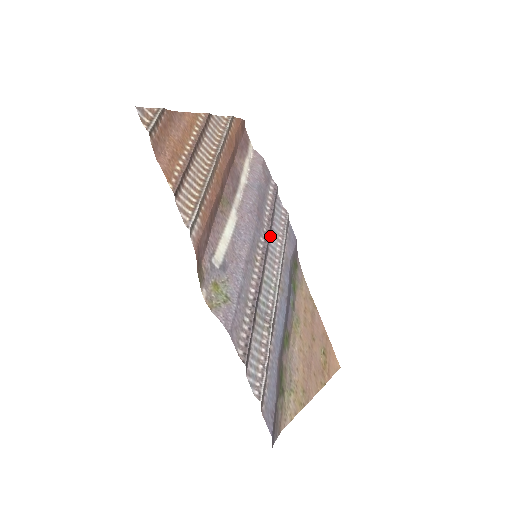
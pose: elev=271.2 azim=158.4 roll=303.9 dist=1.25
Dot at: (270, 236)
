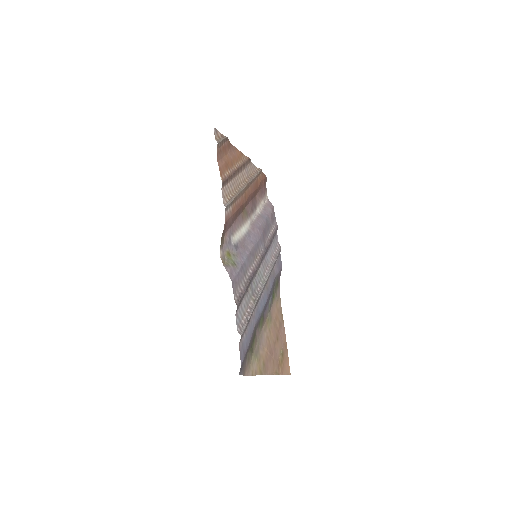
Dot at: (267, 251)
